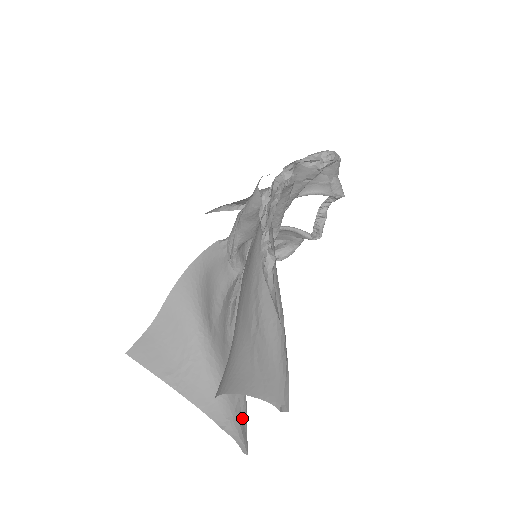
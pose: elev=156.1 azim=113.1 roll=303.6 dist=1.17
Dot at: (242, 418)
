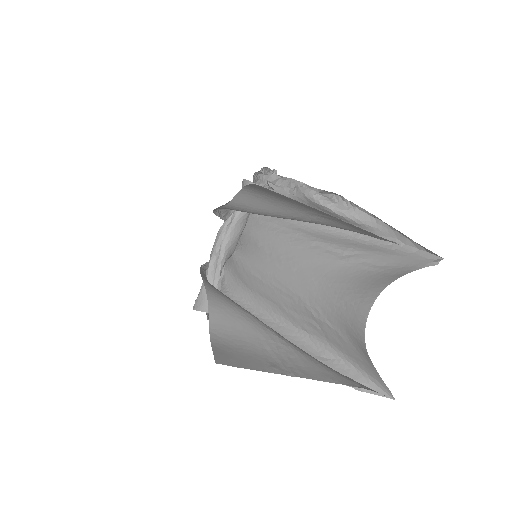
Dot at: occluded
